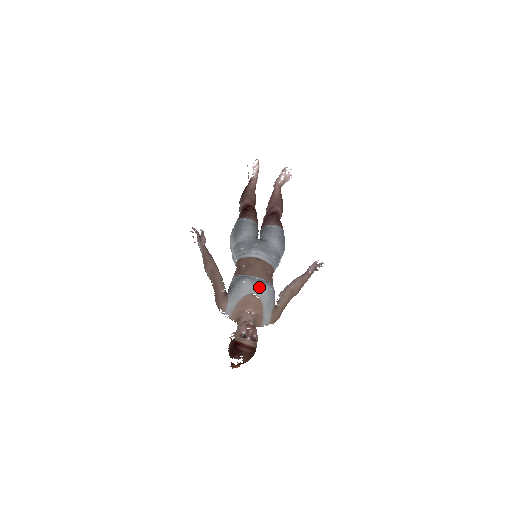
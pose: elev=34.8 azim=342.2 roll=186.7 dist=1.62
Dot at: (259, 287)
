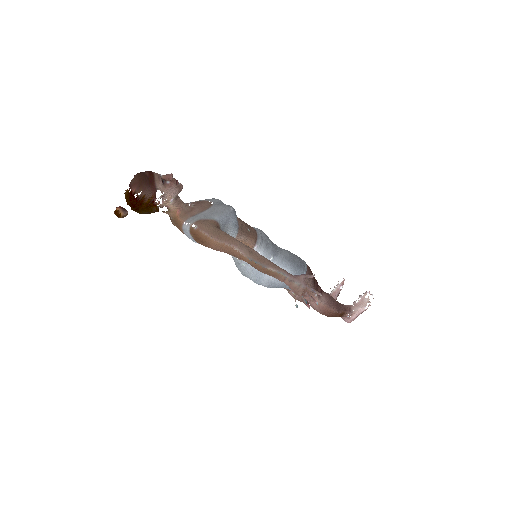
Dot at: occluded
